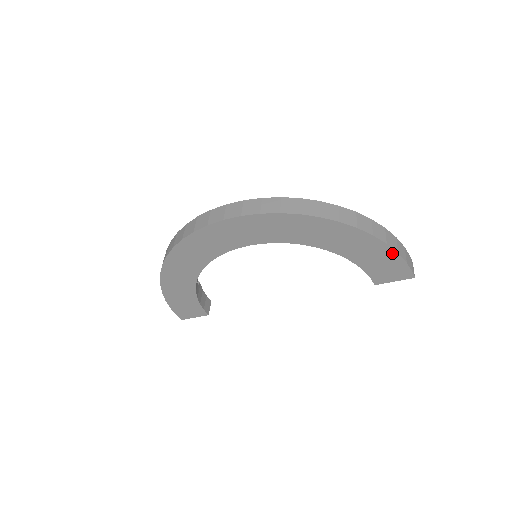
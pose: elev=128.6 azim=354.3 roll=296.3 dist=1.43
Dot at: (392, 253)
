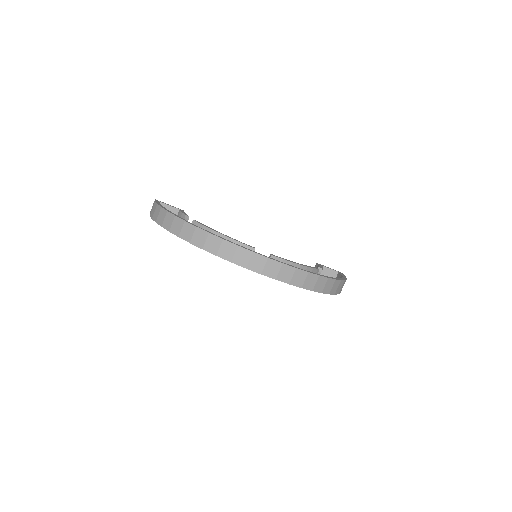
Dot at: occluded
